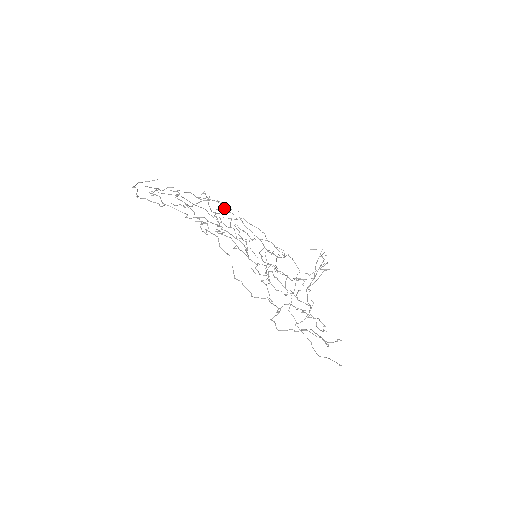
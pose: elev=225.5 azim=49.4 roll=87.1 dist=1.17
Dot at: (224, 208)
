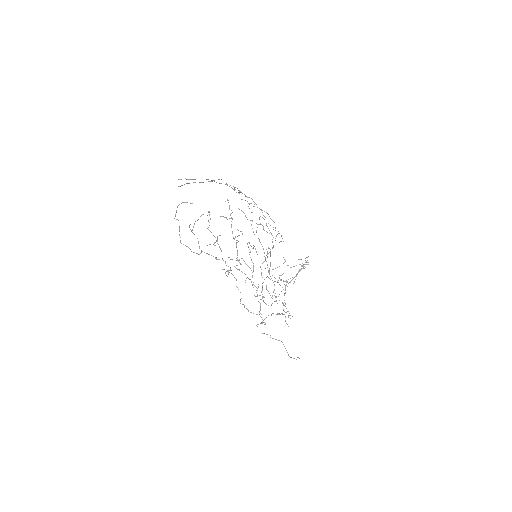
Dot at: (238, 190)
